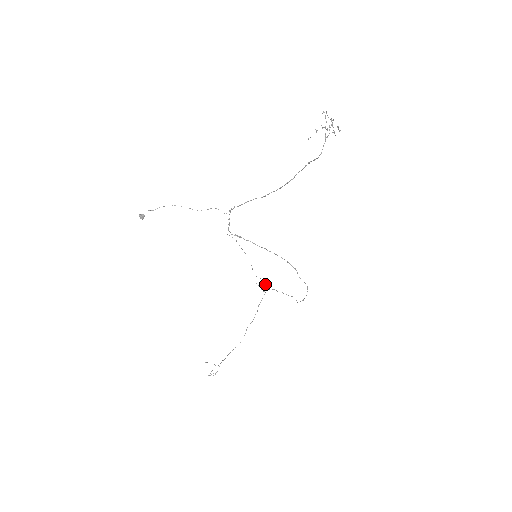
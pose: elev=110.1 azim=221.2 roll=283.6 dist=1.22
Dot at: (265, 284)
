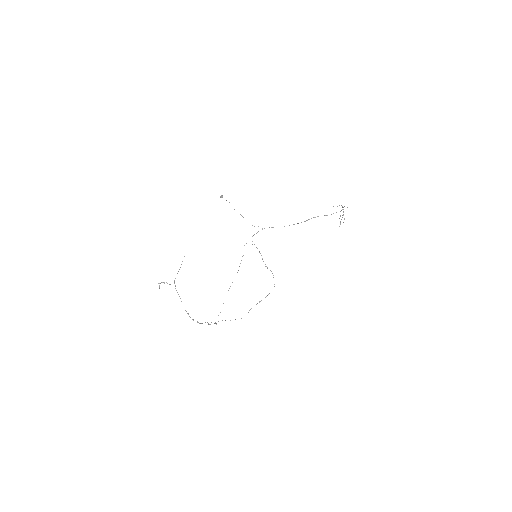
Dot at: (215, 322)
